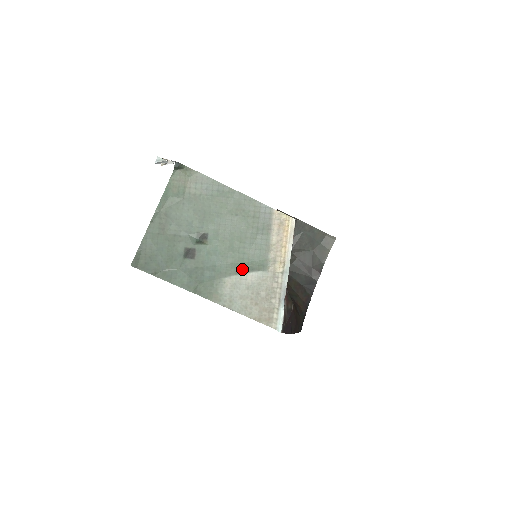
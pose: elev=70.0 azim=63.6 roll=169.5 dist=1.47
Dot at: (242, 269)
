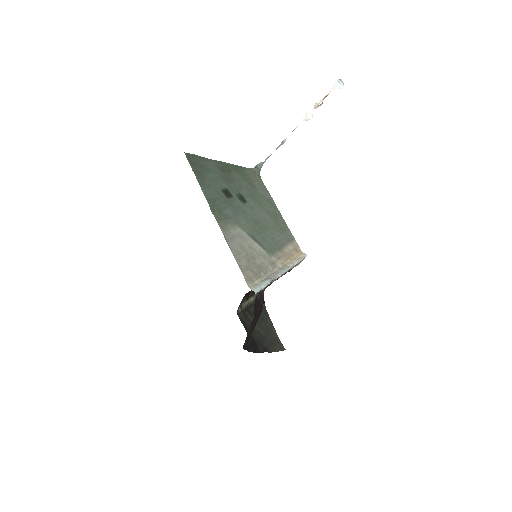
Dot at: (254, 237)
